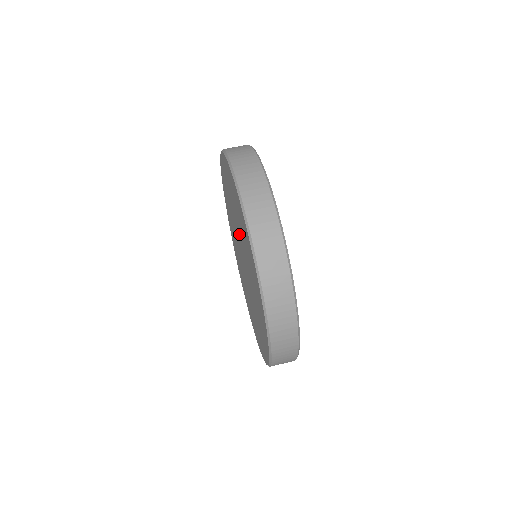
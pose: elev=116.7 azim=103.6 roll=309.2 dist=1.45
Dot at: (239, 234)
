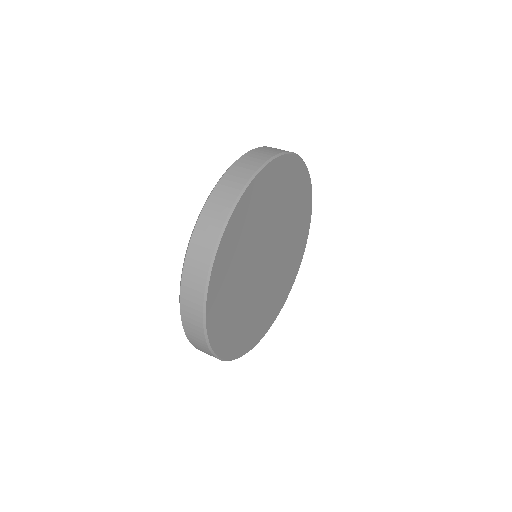
Dot at: occluded
